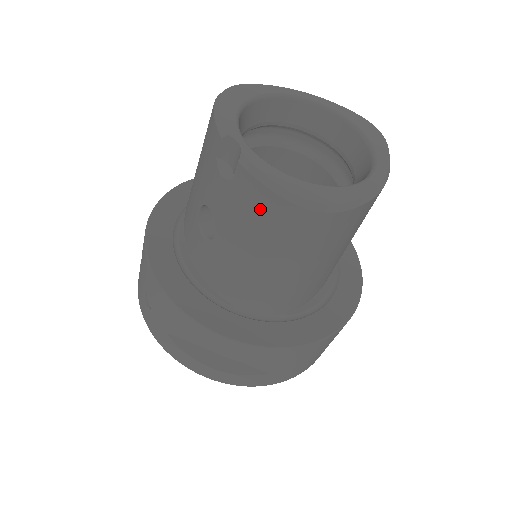
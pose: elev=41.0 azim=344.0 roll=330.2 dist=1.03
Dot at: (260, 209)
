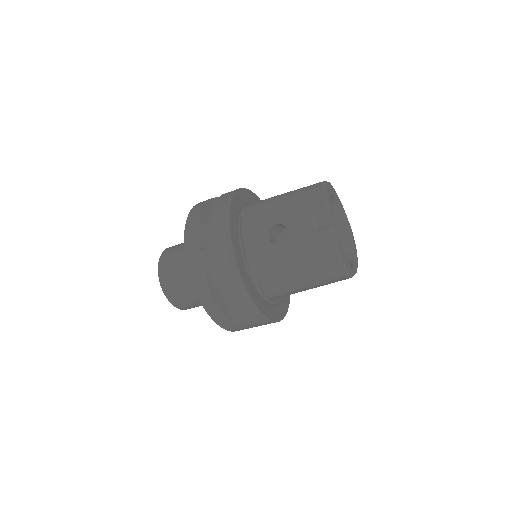
Dot at: (322, 253)
